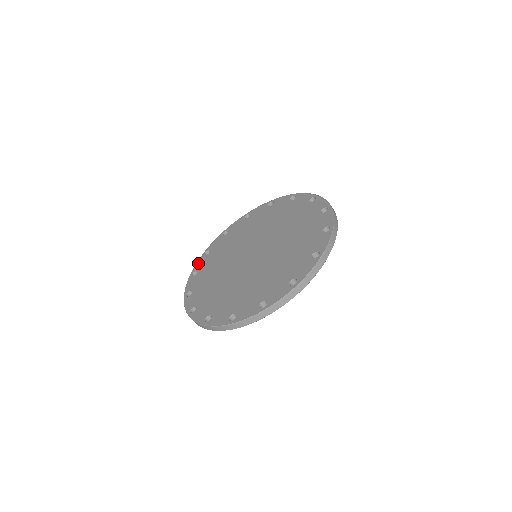
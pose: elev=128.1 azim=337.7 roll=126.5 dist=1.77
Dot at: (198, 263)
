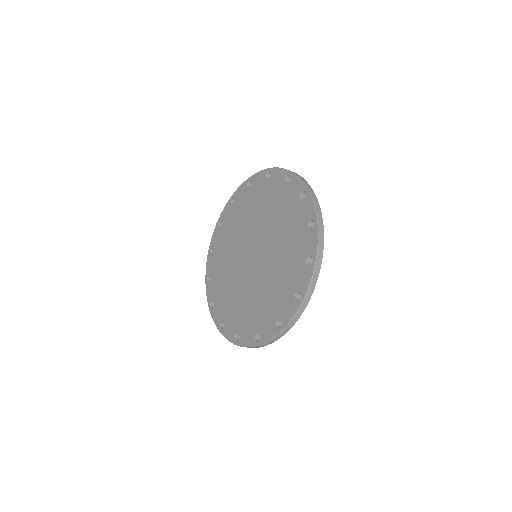
Dot at: (214, 318)
